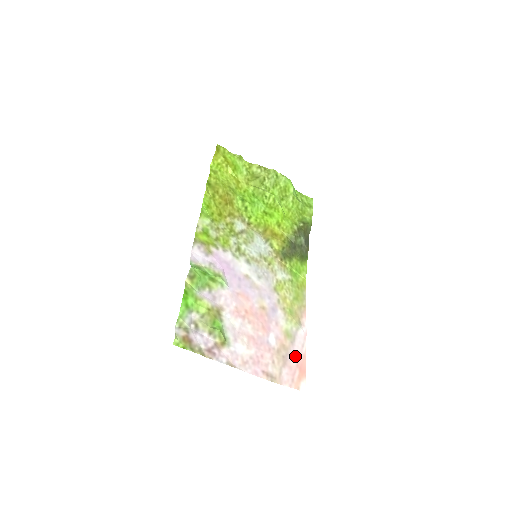
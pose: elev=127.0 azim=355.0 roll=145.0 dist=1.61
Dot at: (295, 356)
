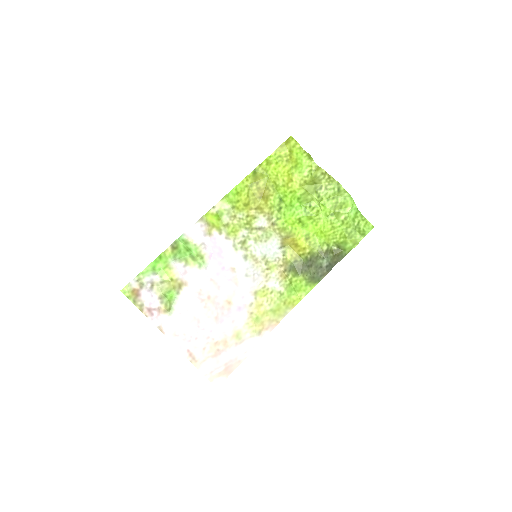
Dot at: (230, 356)
